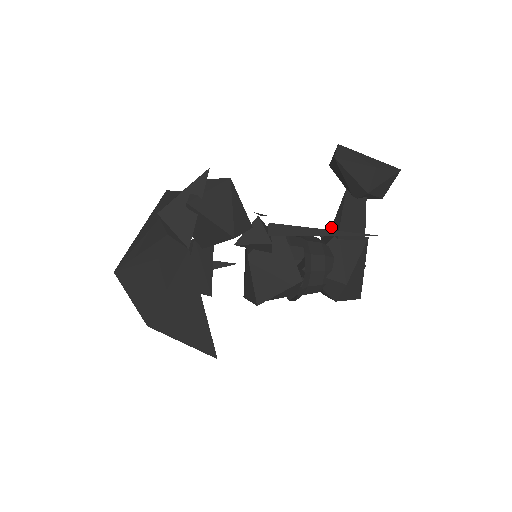
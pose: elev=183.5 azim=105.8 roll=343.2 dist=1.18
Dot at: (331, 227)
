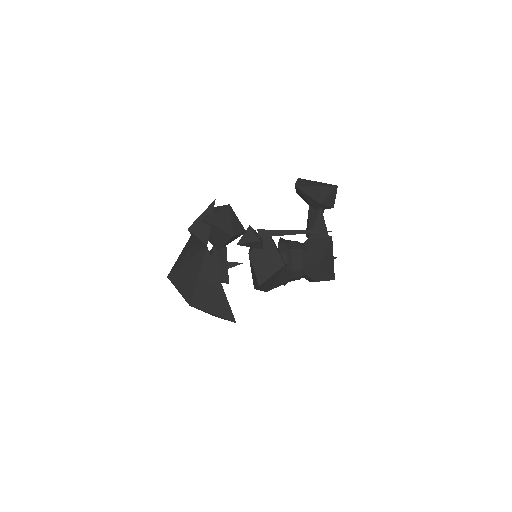
Dot at: occluded
